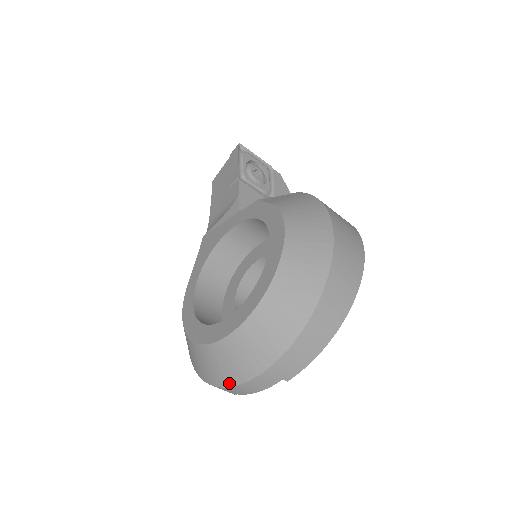
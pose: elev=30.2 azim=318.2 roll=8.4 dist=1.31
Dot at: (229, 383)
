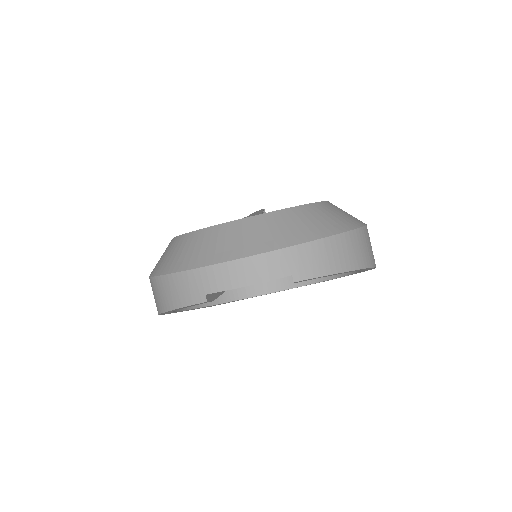
Dot at: (229, 257)
